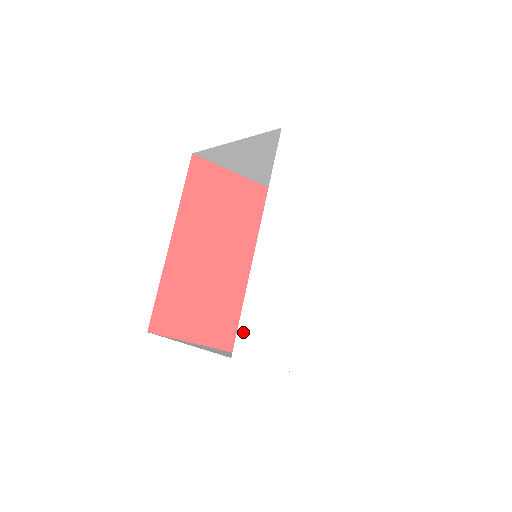
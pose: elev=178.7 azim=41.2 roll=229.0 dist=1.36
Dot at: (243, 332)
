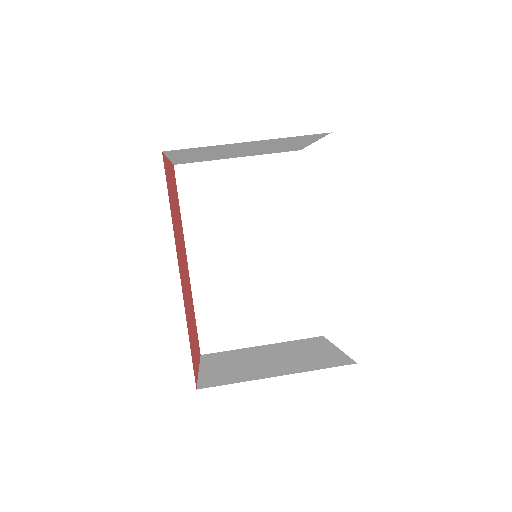
Dot at: occluded
